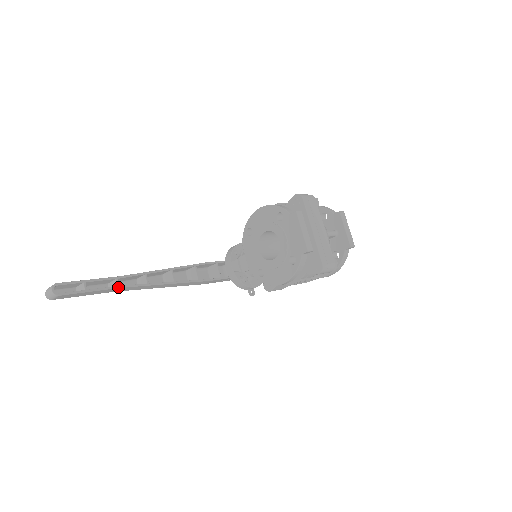
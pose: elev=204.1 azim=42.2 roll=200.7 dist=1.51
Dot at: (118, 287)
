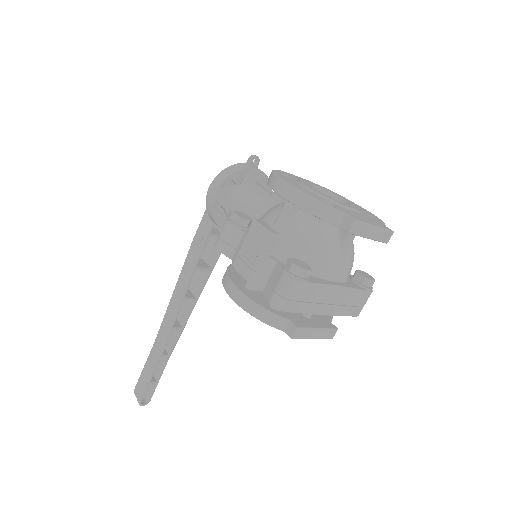
Dot at: (169, 357)
